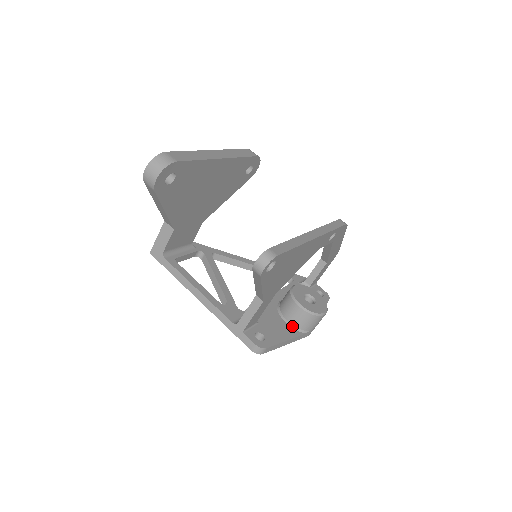
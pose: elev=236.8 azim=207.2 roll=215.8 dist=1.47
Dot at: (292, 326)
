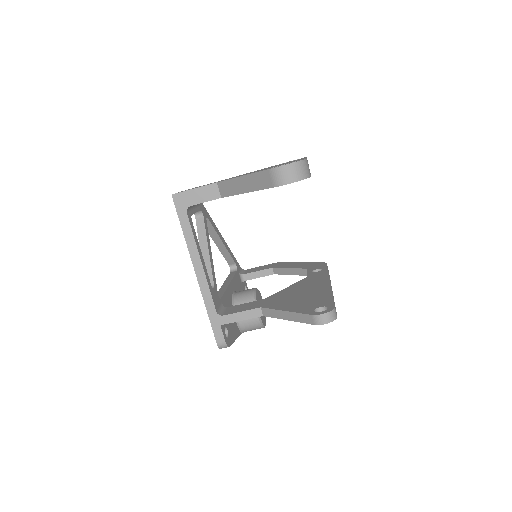
Dot at: (238, 324)
